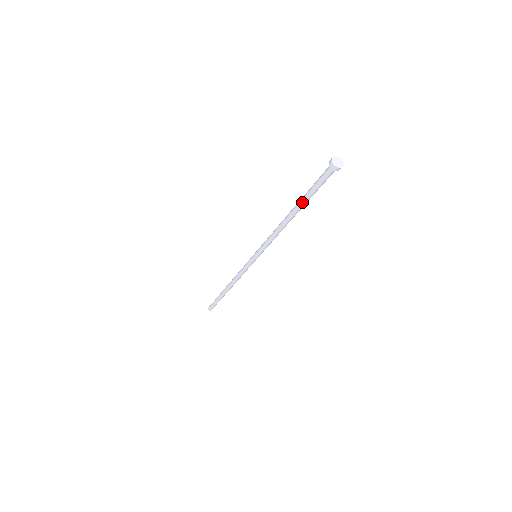
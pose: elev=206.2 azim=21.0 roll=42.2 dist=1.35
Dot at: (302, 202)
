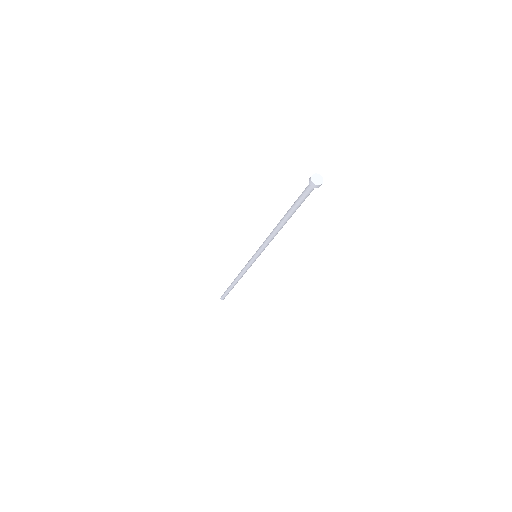
Dot at: (291, 213)
